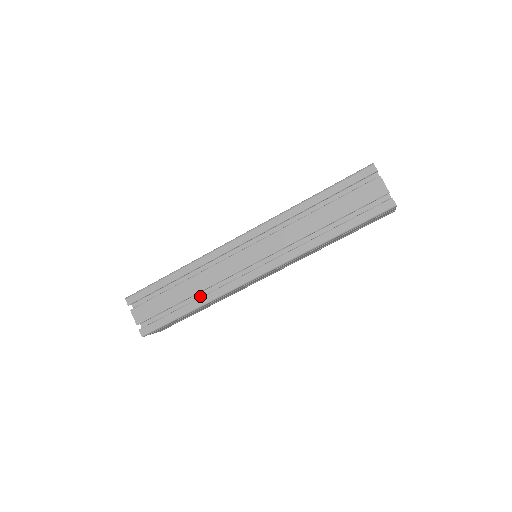
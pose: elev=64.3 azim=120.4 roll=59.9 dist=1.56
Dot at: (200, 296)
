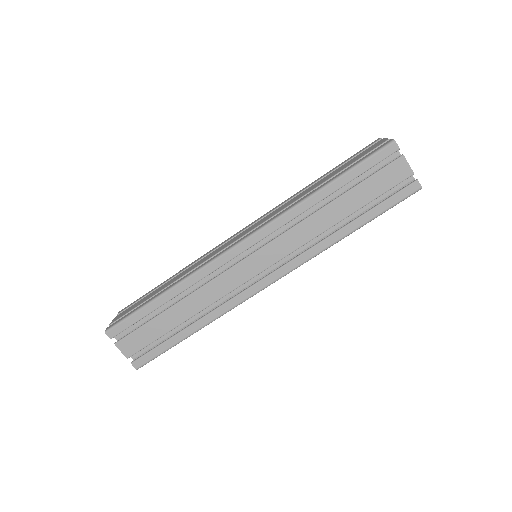
Dot at: (199, 314)
